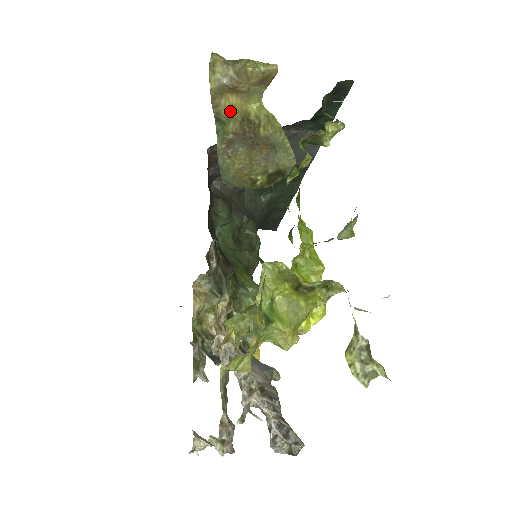
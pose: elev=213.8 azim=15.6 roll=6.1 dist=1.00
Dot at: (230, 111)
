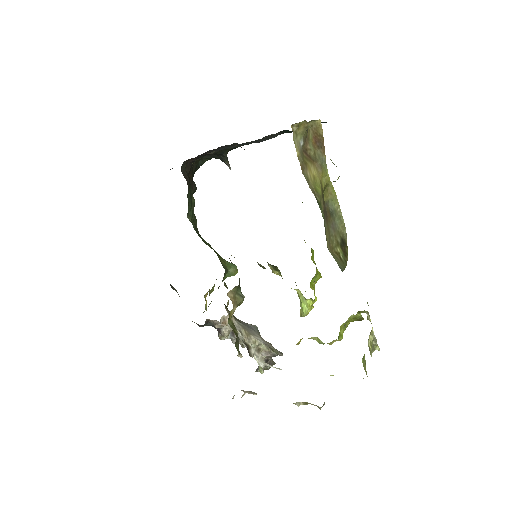
Dot at: (315, 185)
